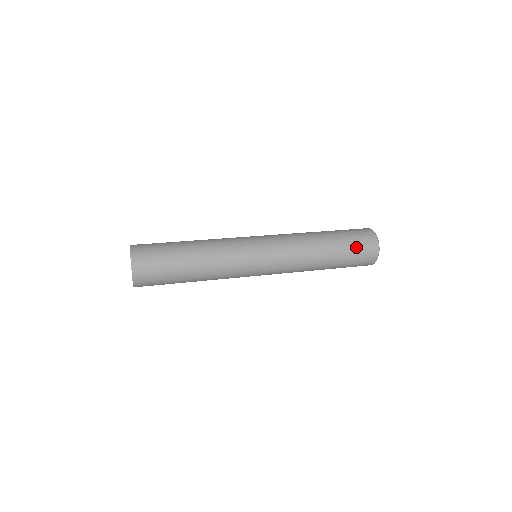
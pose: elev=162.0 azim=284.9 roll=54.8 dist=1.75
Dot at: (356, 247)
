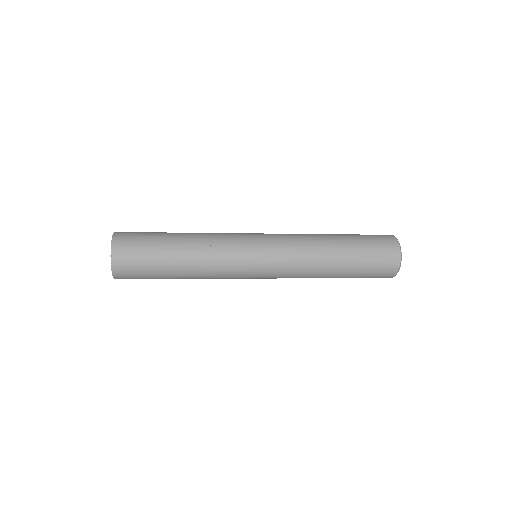
Dot at: (368, 236)
